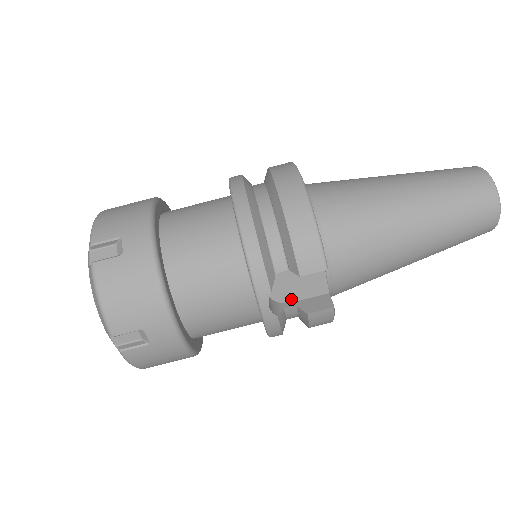
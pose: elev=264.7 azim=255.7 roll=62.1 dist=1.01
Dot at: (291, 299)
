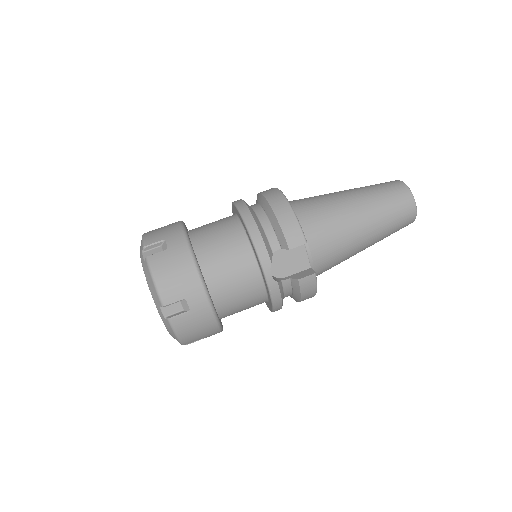
Dot at: (285, 274)
